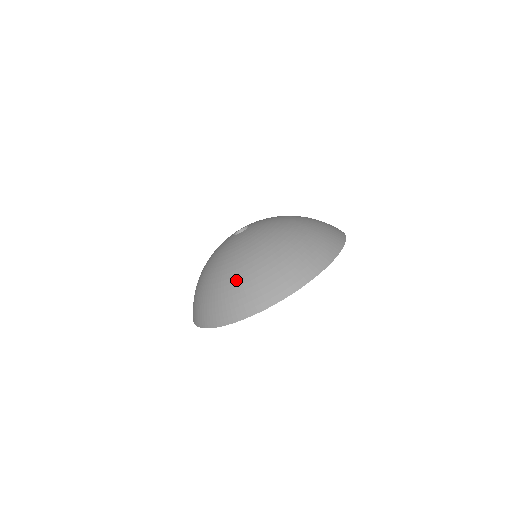
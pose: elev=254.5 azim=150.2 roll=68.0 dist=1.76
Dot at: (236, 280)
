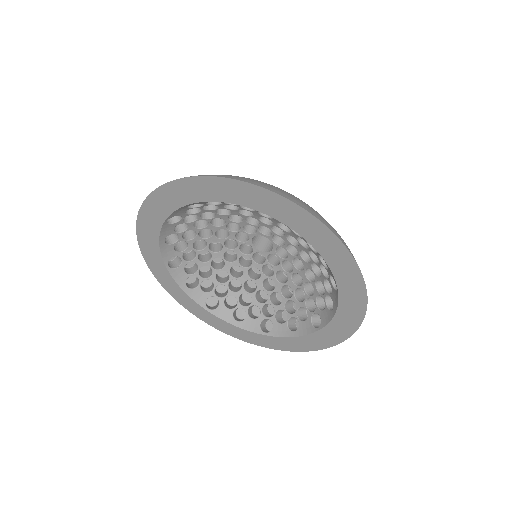
Dot at: occluded
